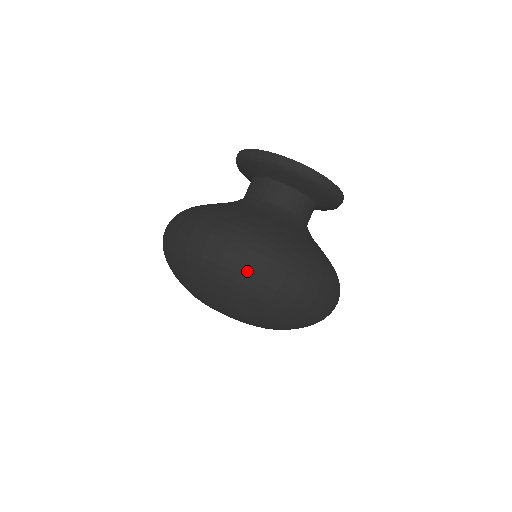
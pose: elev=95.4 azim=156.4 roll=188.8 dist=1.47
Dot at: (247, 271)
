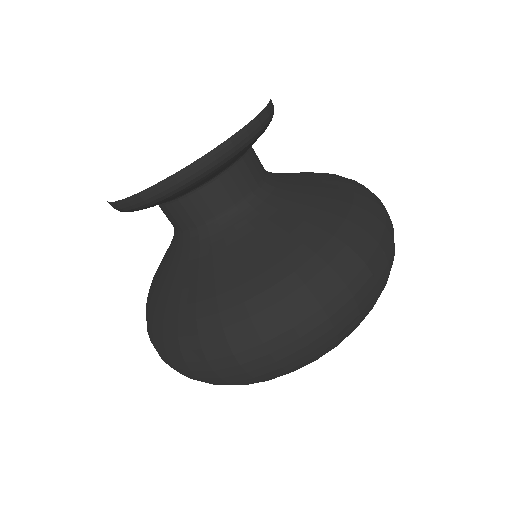
Dot at: (316, 343)
